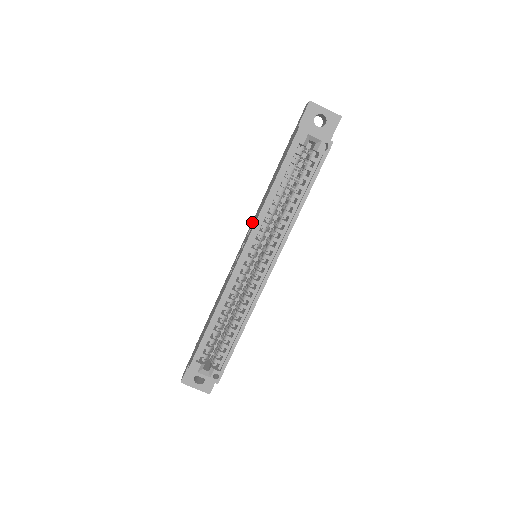
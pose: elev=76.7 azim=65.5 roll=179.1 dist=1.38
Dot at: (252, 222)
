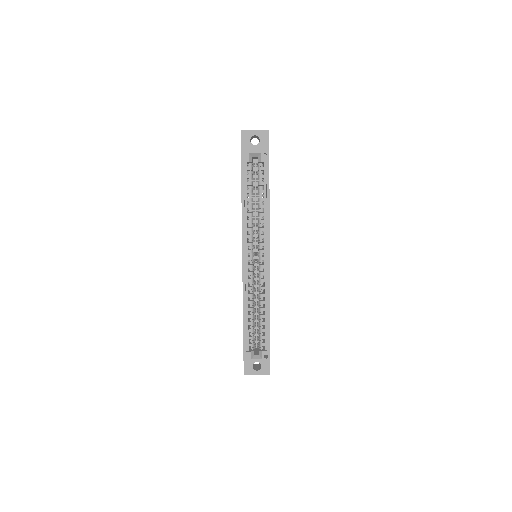
Dot at: occluded
